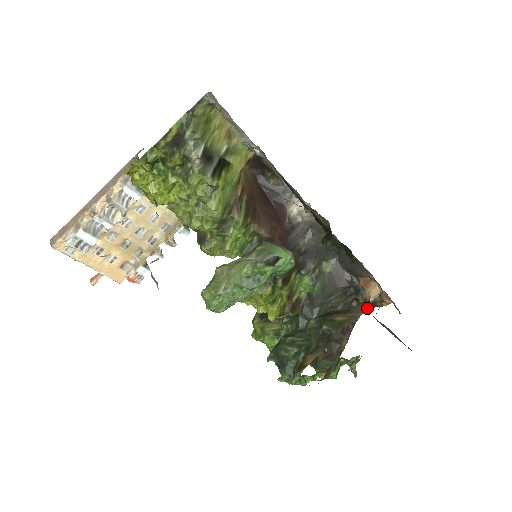
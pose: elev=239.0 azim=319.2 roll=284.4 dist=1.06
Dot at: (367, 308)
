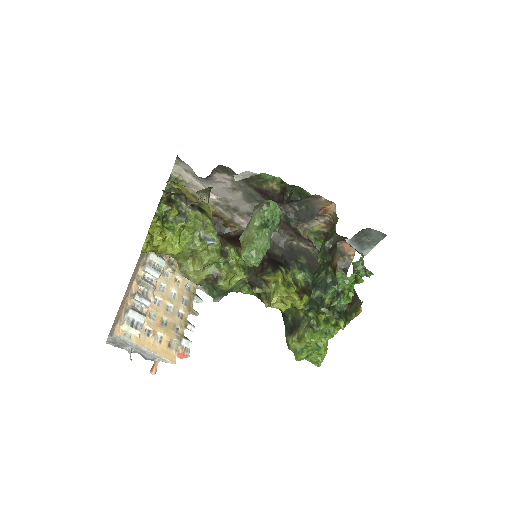
Dot at: occluded
